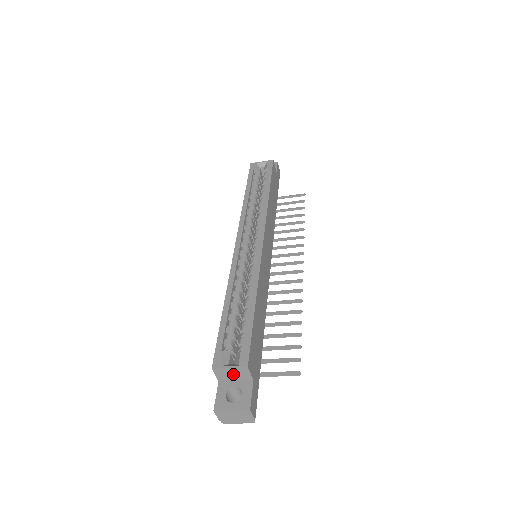
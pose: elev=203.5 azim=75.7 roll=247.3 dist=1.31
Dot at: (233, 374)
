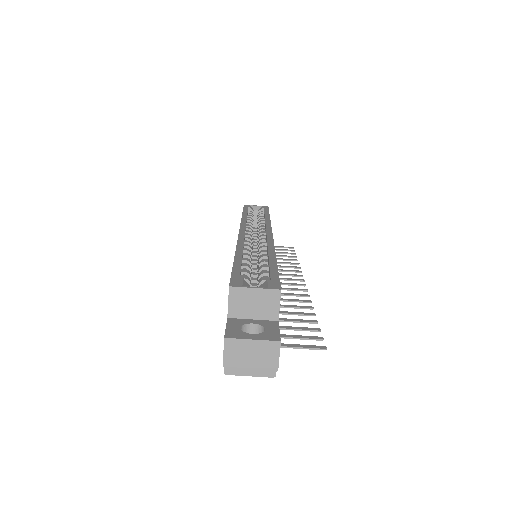
Dot at: (255, 303)
